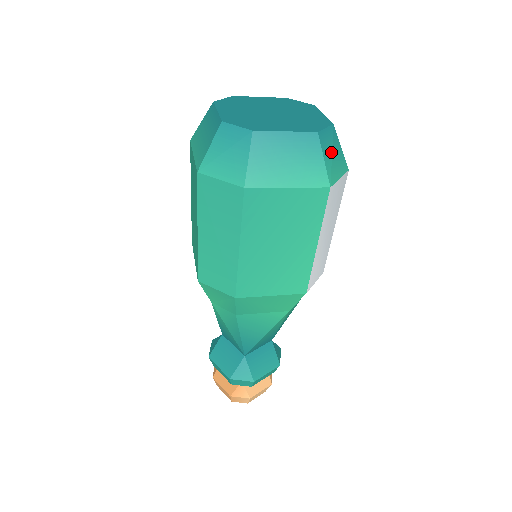
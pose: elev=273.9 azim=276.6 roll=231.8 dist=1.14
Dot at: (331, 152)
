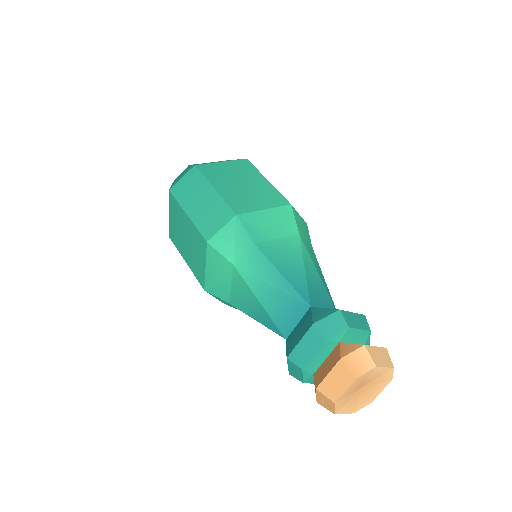
Dot at: occluded
